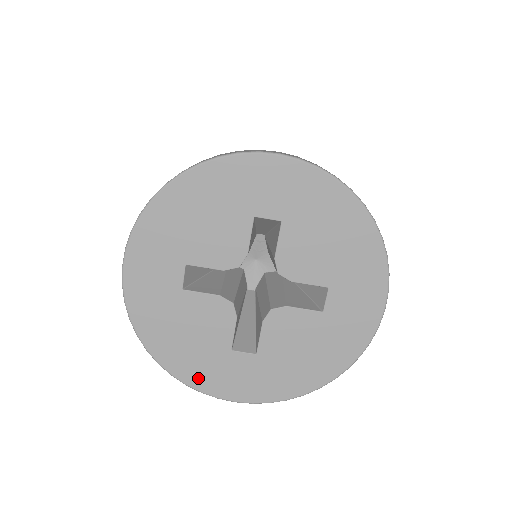
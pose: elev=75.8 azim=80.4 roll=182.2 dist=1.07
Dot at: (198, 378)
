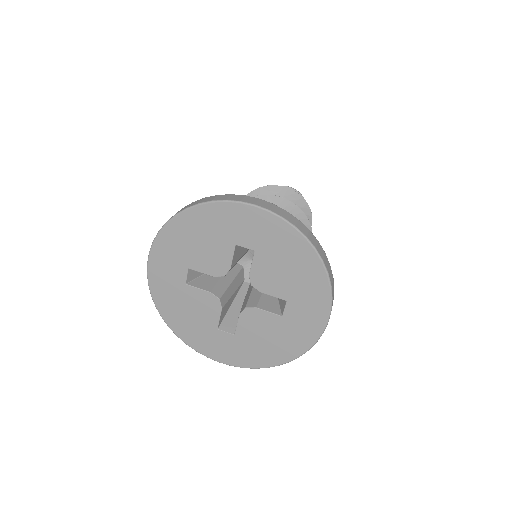
Dot at: (195, 342)
